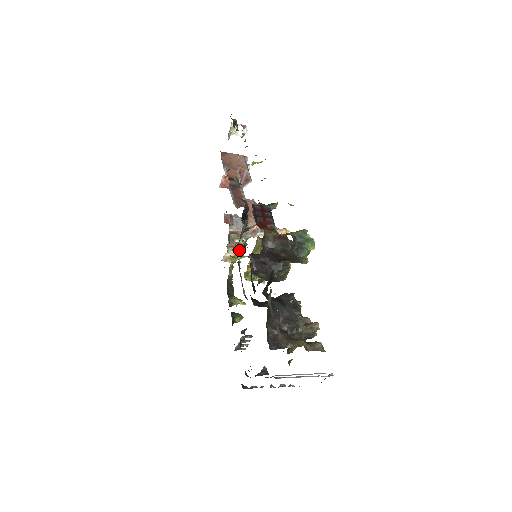
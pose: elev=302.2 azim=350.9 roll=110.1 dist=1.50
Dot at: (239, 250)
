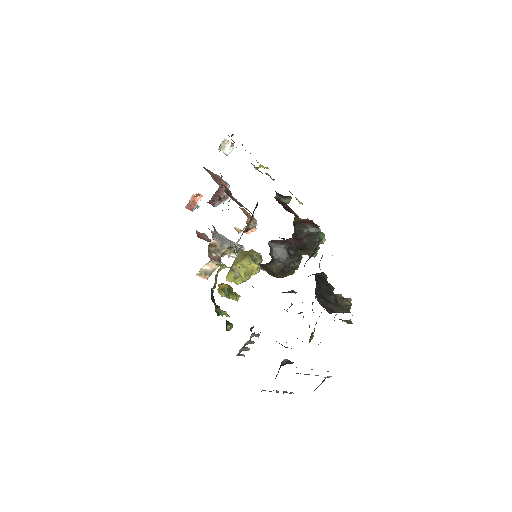
Dot at: (235, 252)
